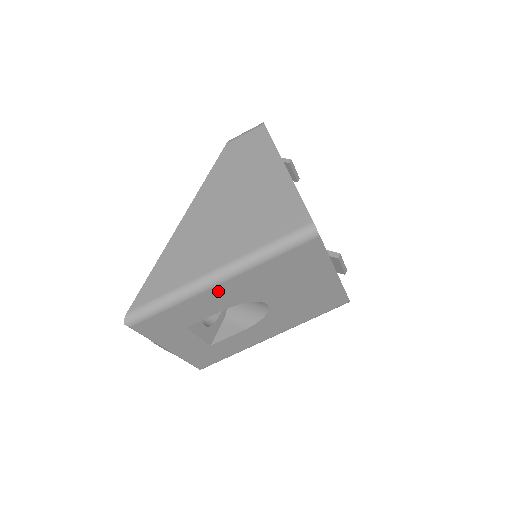
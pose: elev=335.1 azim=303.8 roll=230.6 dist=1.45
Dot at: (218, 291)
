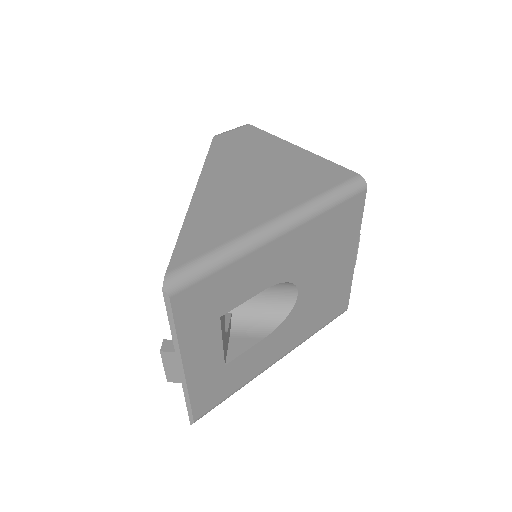
Dot at: (274, 250)
